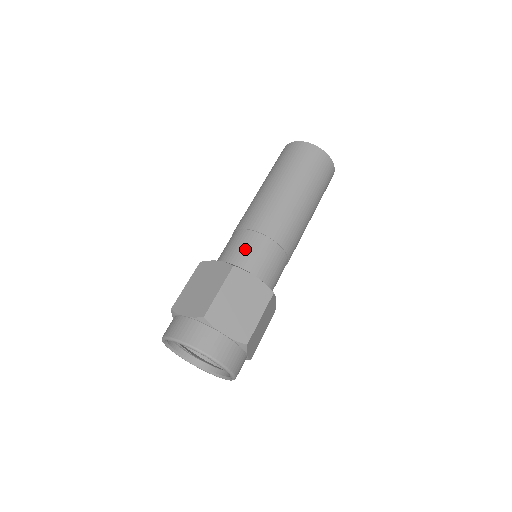
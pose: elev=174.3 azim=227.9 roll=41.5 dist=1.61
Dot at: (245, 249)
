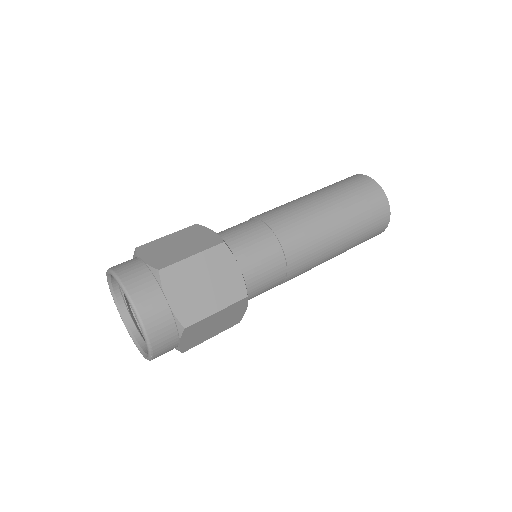
Dot at: (248, 237)
